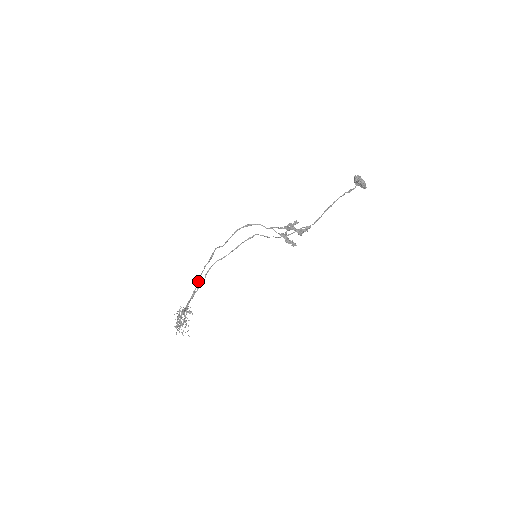
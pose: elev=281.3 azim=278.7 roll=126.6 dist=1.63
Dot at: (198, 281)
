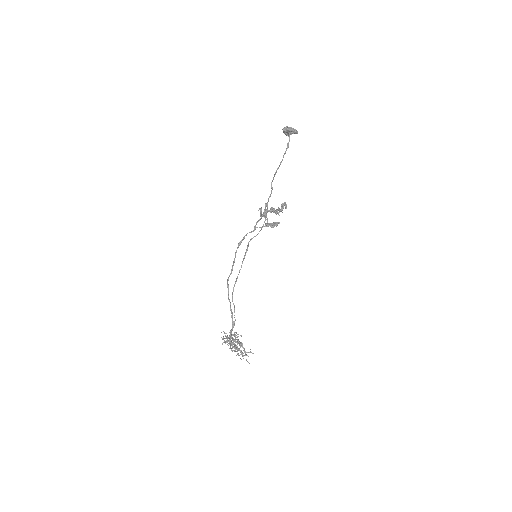
Dot at: (231, 313)
